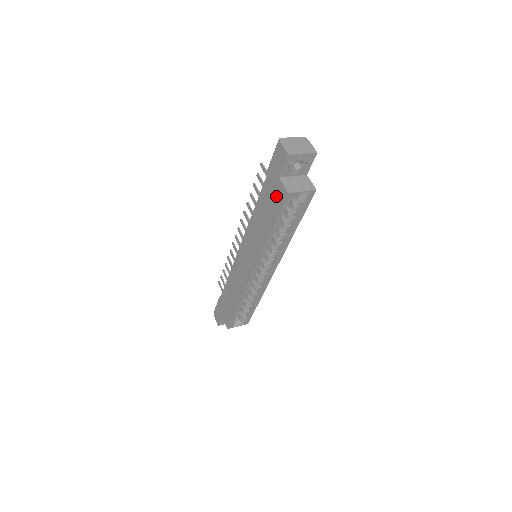
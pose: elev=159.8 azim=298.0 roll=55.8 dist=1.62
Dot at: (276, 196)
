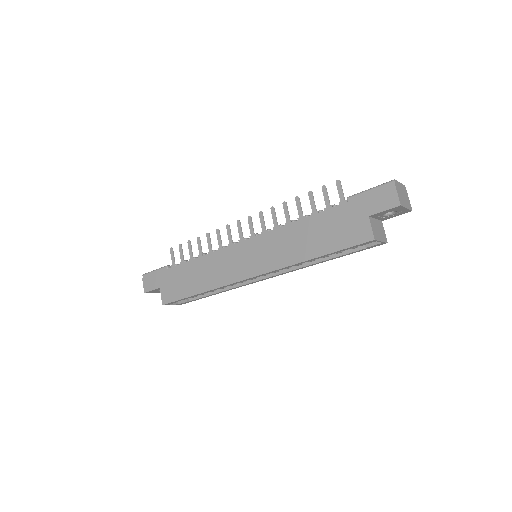
Dot at: (351, 230)
